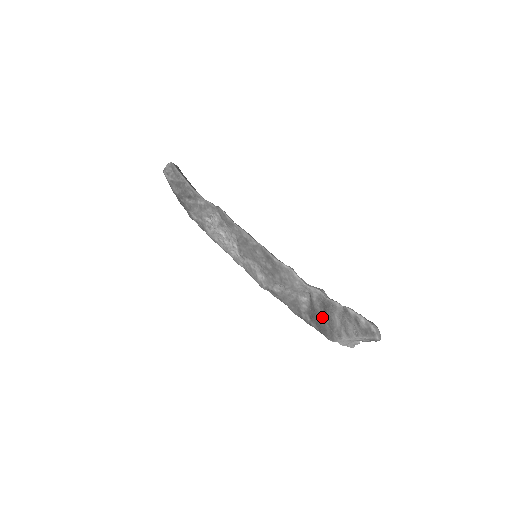
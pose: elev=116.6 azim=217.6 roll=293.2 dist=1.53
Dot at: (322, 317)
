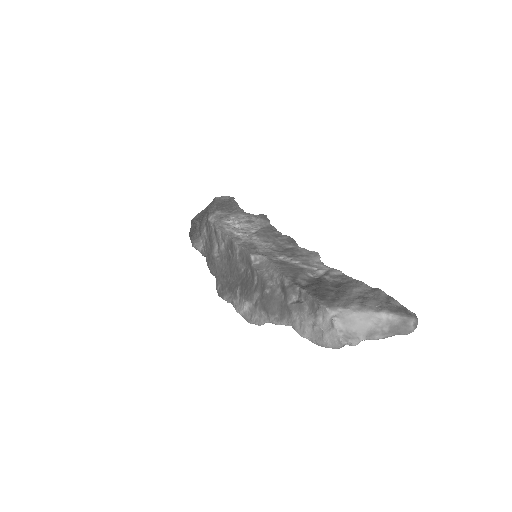
Dot at: (329, 288)
